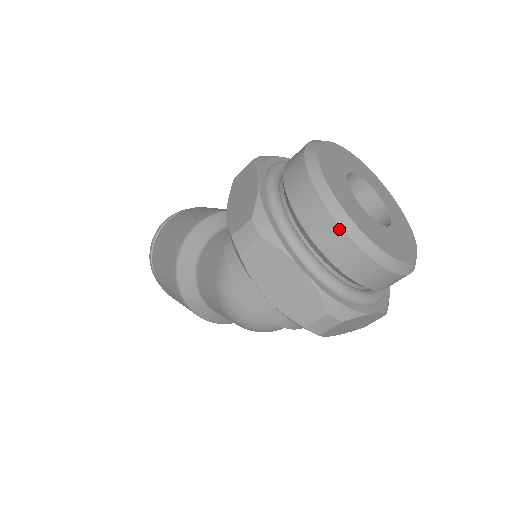
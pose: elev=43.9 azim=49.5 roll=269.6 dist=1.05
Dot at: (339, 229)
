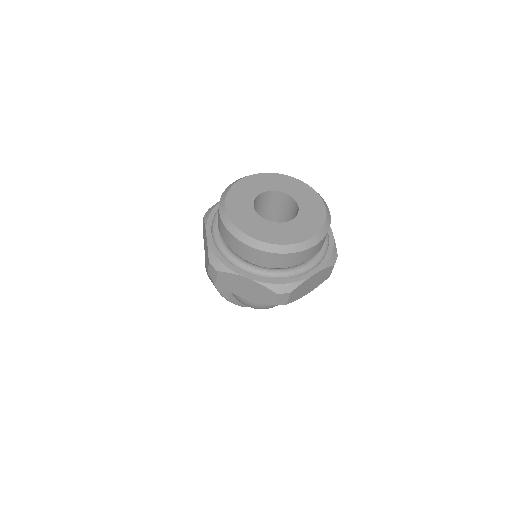
Dot at: (251, 248)
